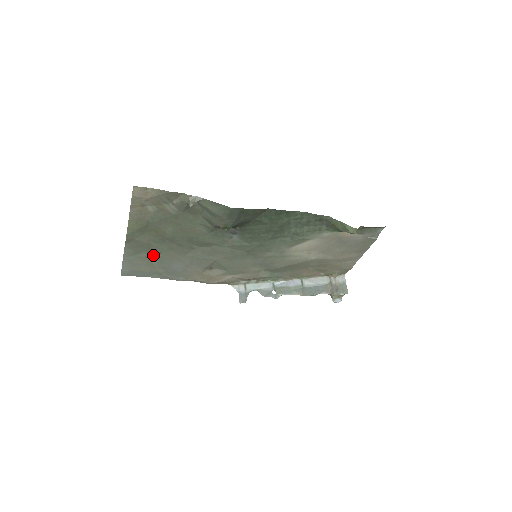
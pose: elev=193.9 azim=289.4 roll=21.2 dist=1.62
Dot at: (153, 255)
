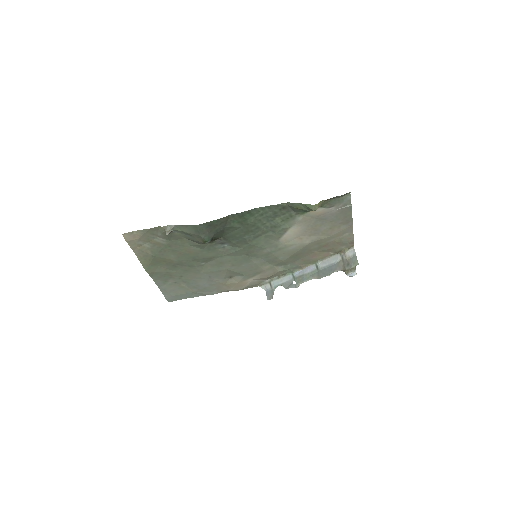
Dot at: (178, 280)
